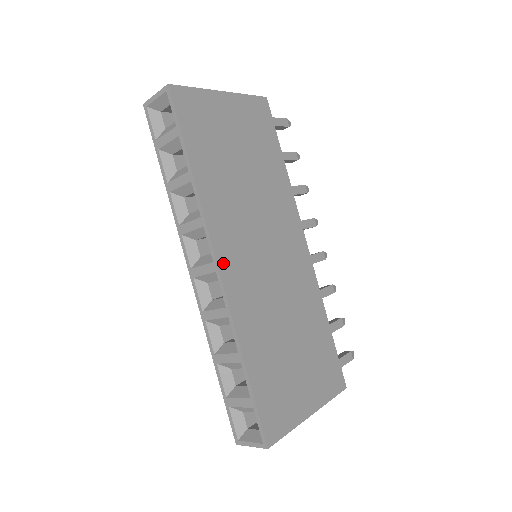
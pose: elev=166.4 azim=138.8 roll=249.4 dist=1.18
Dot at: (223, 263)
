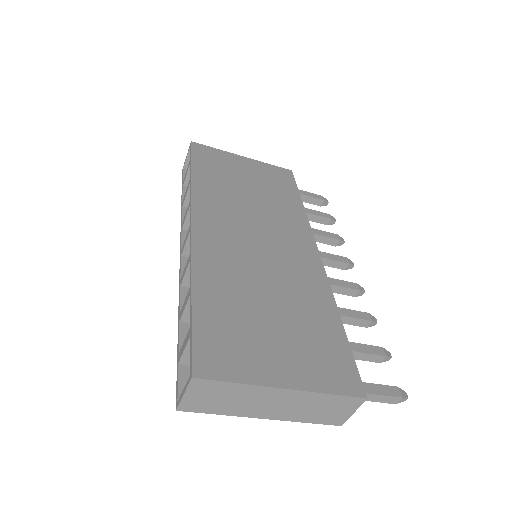
Dot at: (199, 225)
